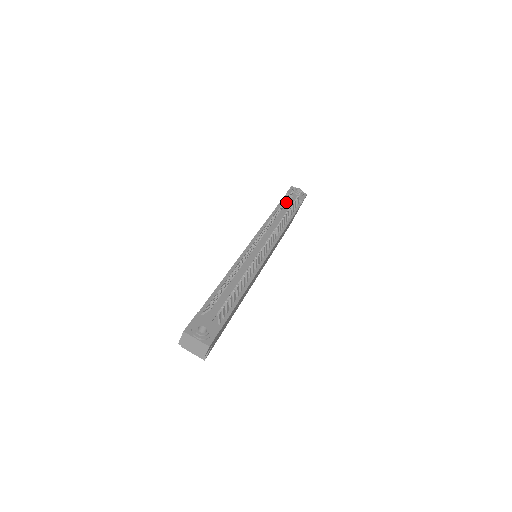
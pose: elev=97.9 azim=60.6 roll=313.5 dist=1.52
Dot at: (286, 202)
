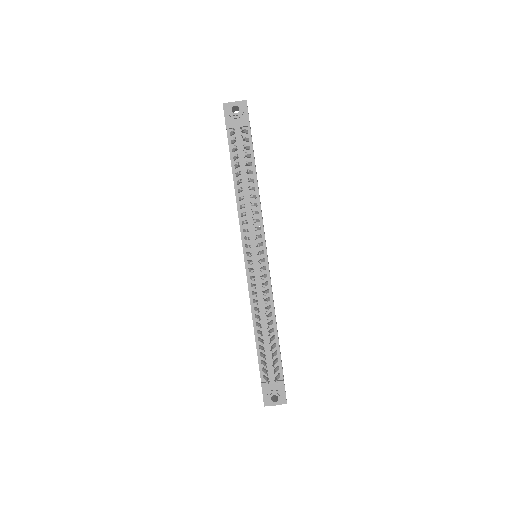
Dot at: (239, 166)
